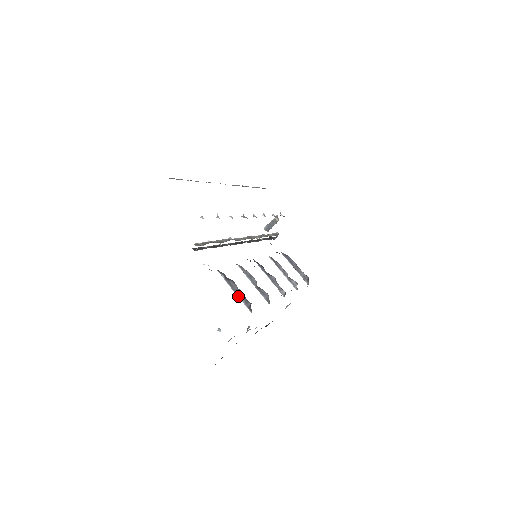
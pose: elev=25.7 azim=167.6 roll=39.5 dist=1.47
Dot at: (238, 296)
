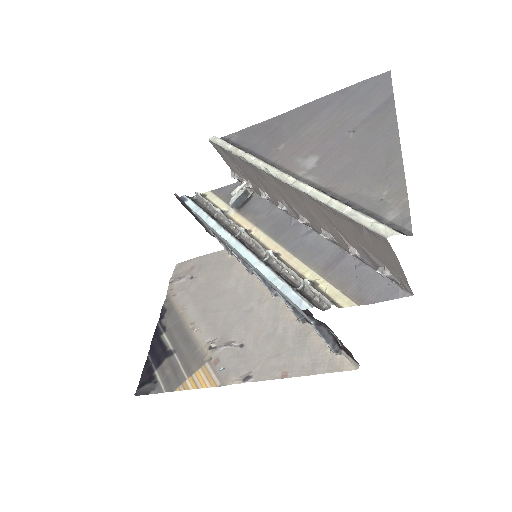
Dot at: (326, 341)
